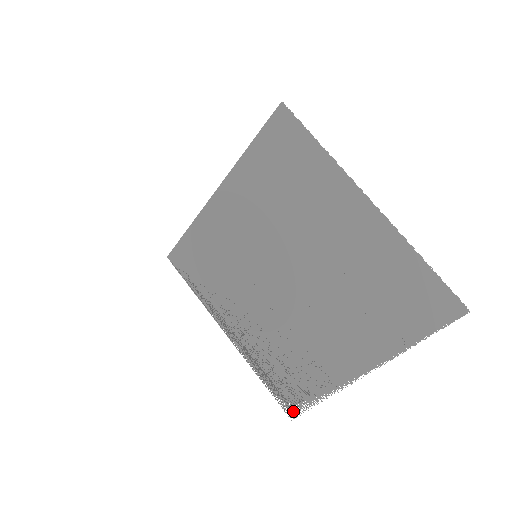
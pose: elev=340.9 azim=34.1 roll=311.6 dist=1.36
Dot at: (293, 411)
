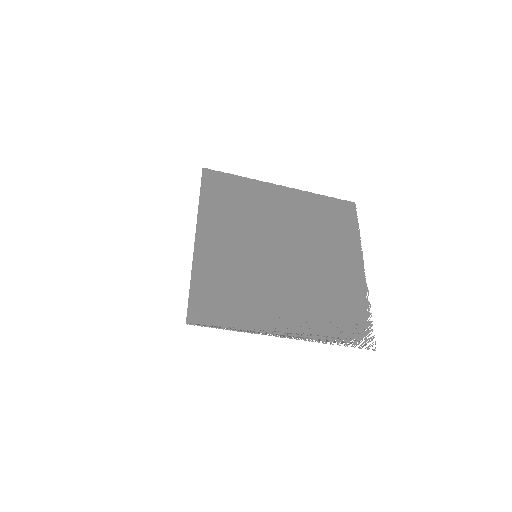
Dot at: (370, 341)
